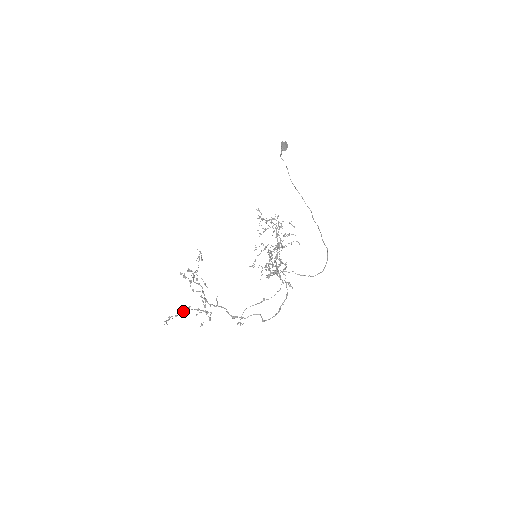
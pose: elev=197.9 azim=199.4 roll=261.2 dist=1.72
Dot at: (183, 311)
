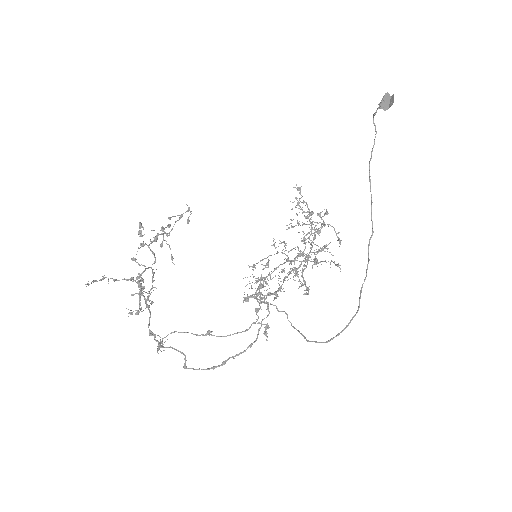
Dot at: occluded
